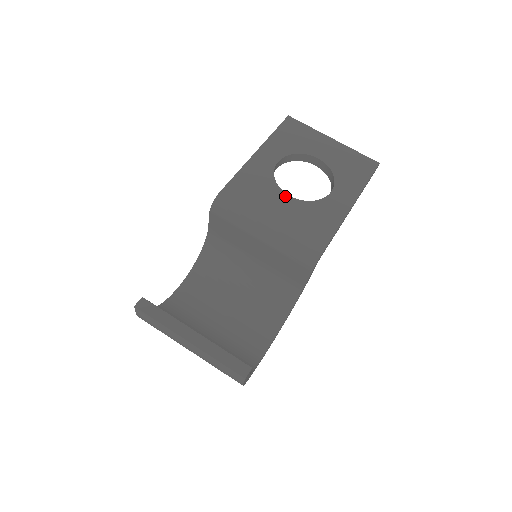
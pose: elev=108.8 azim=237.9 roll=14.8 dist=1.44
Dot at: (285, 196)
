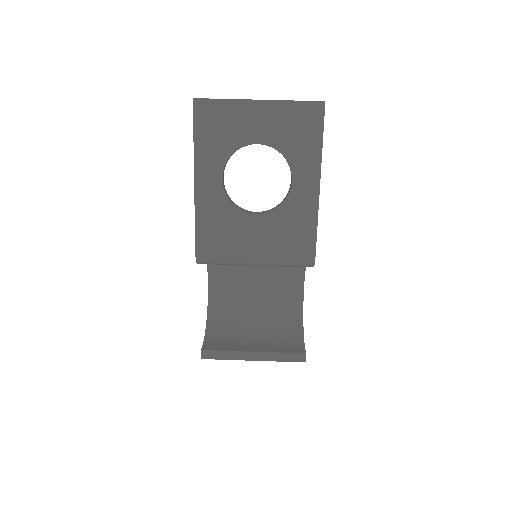
Dot at: (252, 218)
